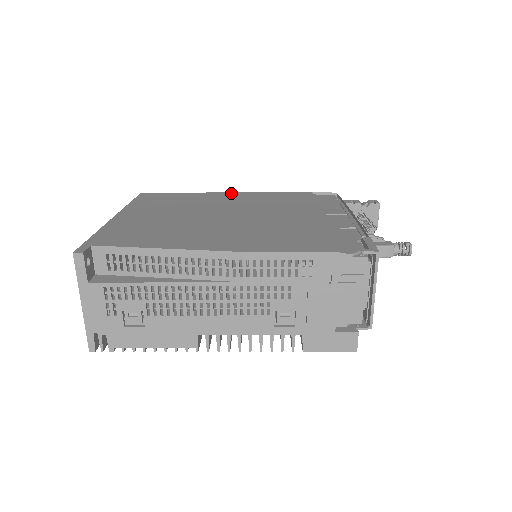
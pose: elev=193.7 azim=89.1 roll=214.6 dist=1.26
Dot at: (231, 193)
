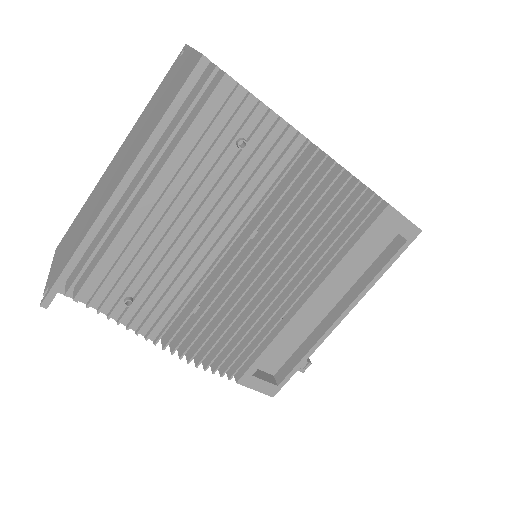
Dot at: occluded
